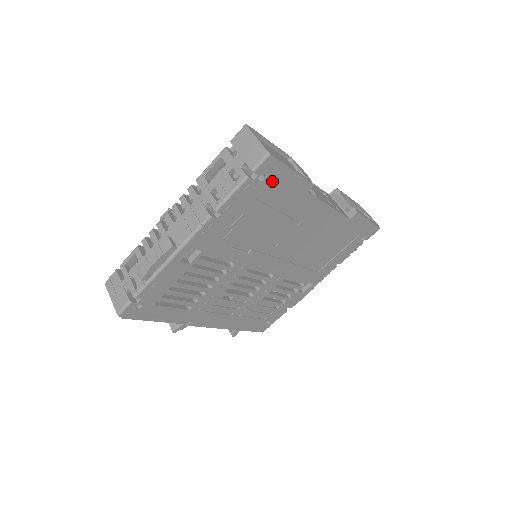
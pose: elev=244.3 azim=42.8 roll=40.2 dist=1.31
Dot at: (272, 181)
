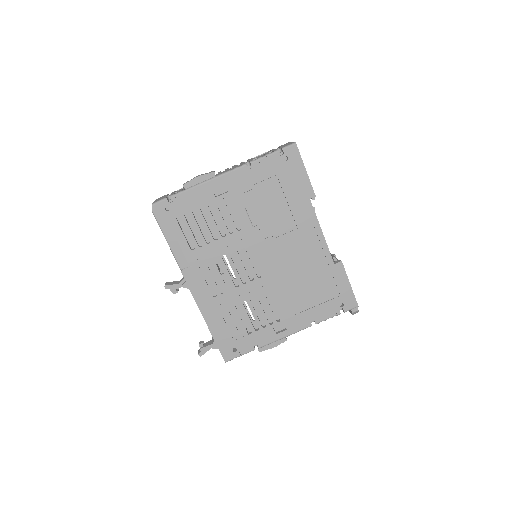
Dot at: (291, 167)
